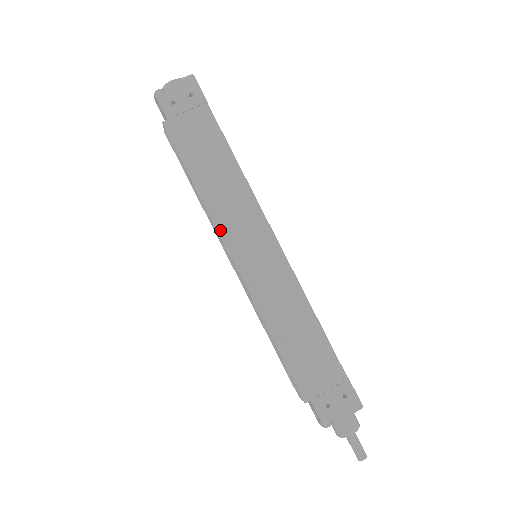
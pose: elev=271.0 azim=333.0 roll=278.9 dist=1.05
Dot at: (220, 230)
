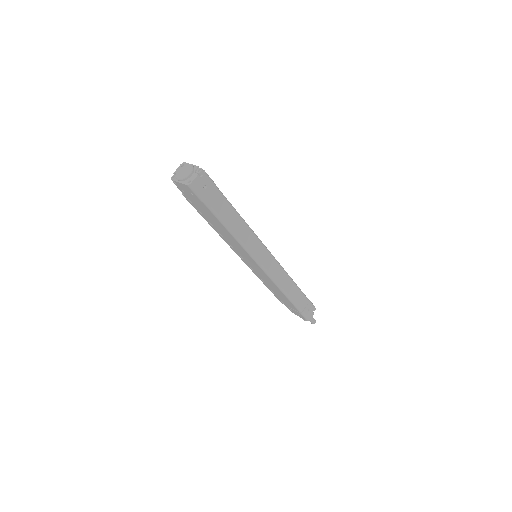
Dot at: (229, 245)
